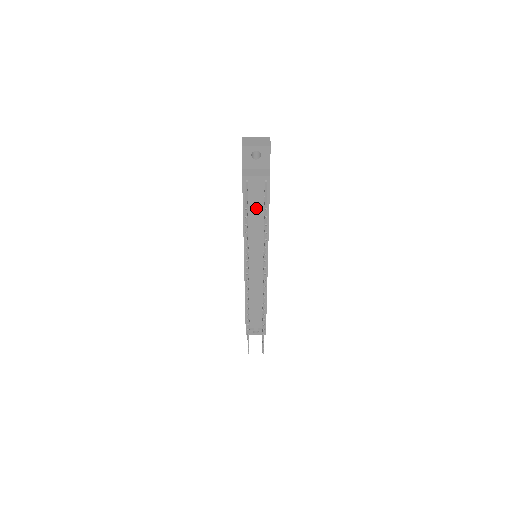
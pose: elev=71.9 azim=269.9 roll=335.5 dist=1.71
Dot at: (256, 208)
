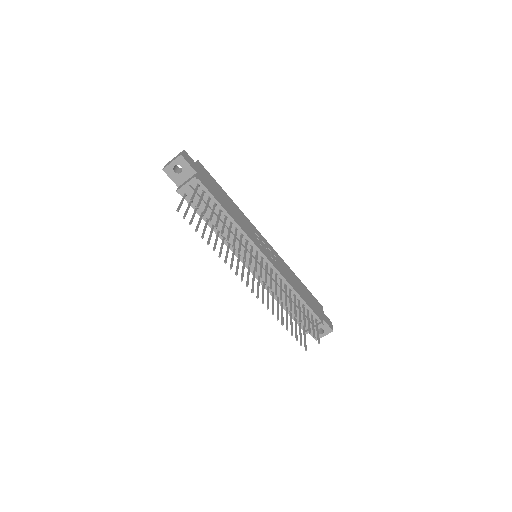
Dot at: (209, 211)
